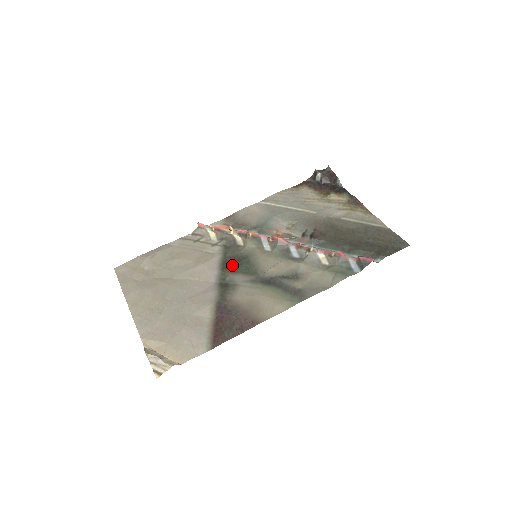
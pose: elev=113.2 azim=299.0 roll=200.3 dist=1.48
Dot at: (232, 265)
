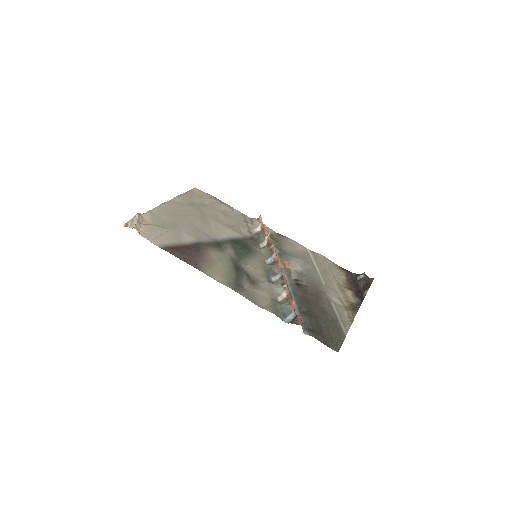
Dot at: (239, 244)
